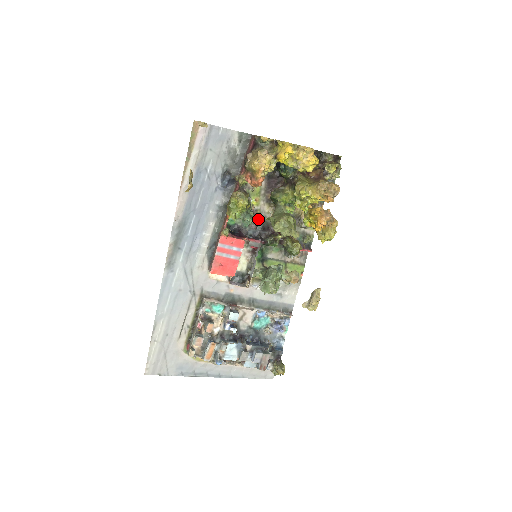
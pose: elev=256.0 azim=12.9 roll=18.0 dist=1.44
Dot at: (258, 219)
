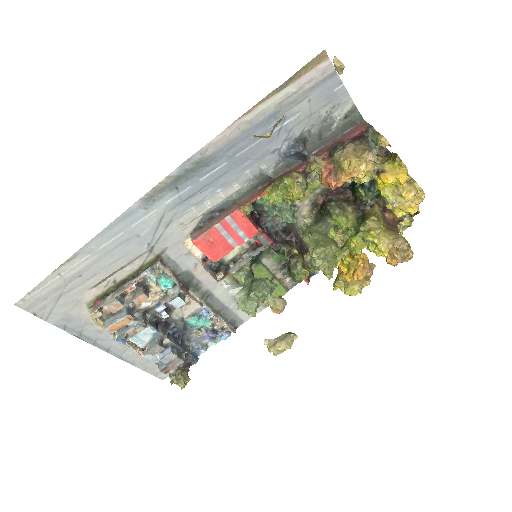
Dot at: occluded
